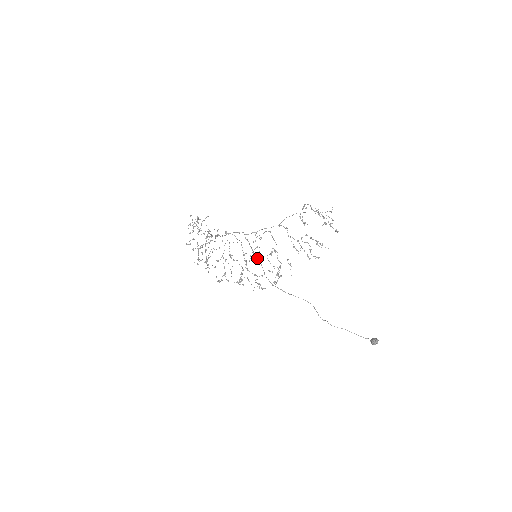
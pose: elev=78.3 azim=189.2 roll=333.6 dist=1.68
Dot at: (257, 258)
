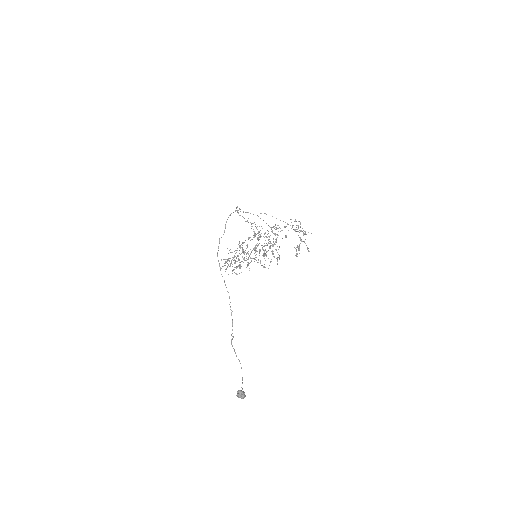
Dot at: (225, 228)
